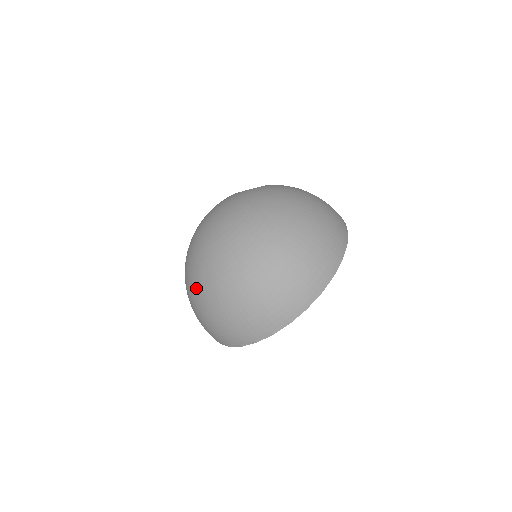
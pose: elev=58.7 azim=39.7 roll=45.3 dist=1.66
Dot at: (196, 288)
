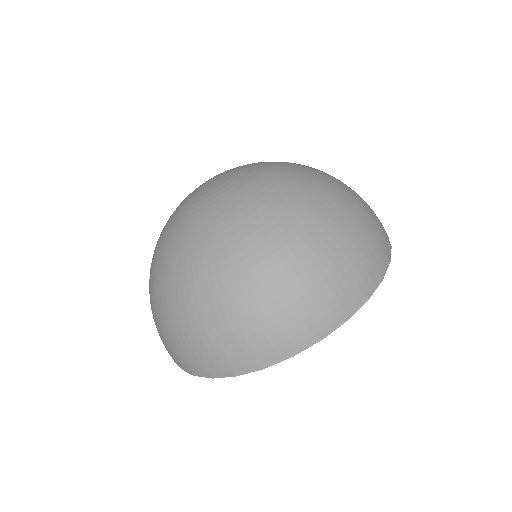
Dot at: (256, 243)
